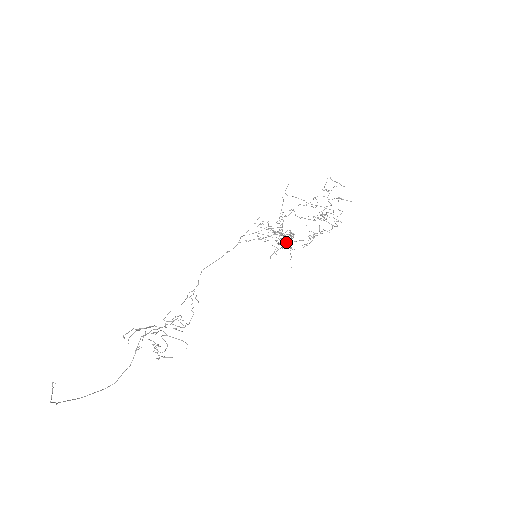
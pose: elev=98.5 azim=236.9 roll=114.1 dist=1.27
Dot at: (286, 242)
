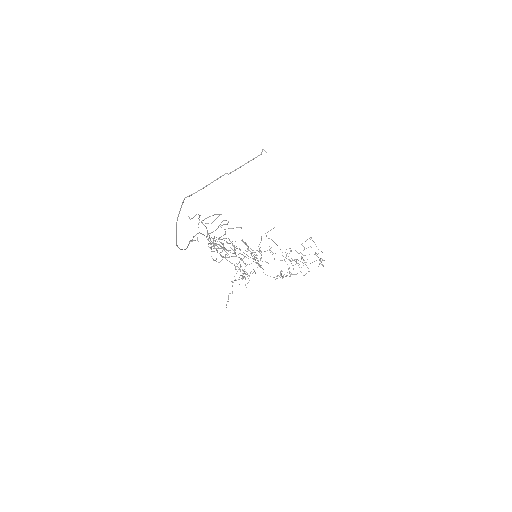
Dot at: (248, 275)
